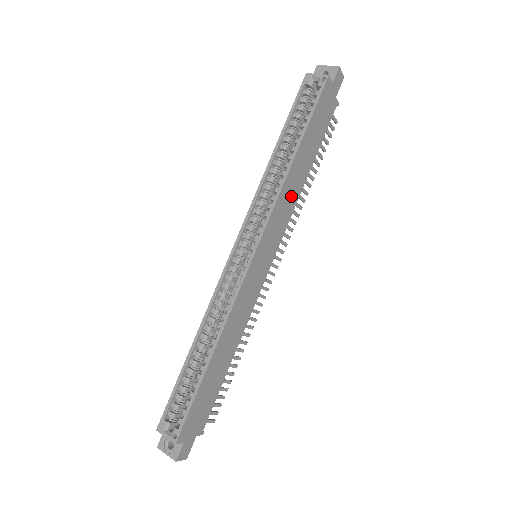
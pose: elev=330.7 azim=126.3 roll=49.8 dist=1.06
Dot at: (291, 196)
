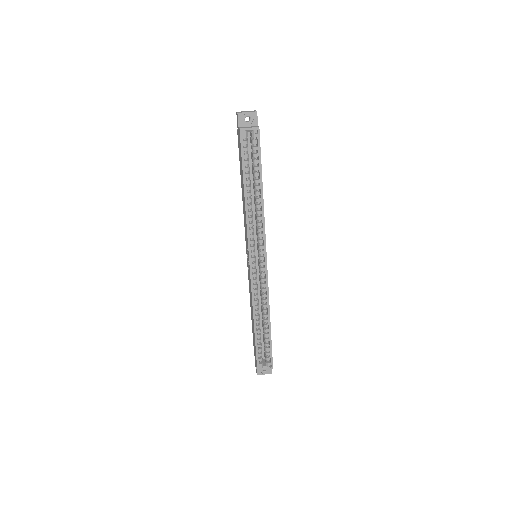
Dot at: occluded
